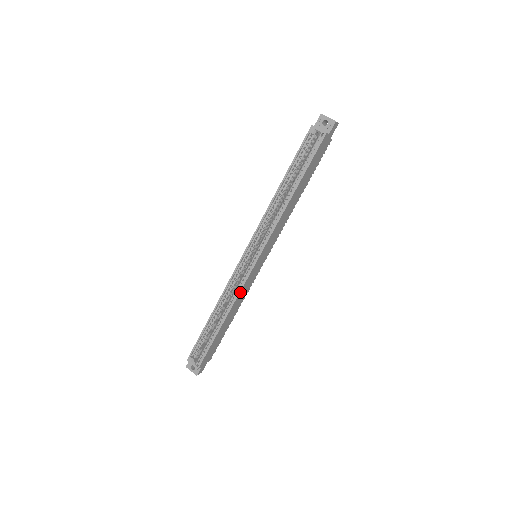
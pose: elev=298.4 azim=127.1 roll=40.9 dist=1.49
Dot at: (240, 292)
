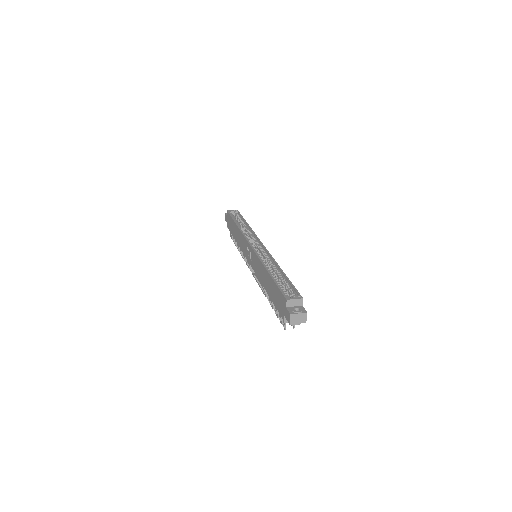
Dot at: (271, 257)
